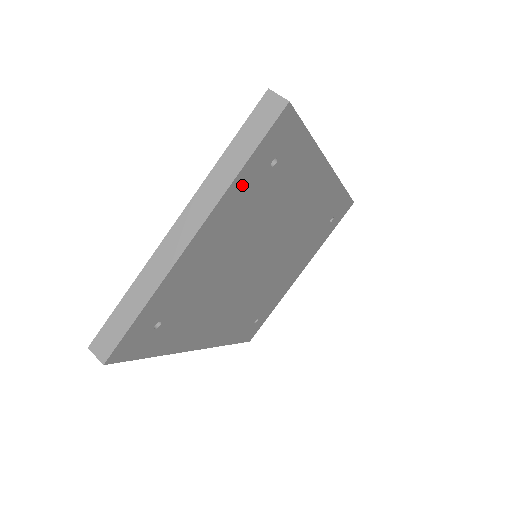
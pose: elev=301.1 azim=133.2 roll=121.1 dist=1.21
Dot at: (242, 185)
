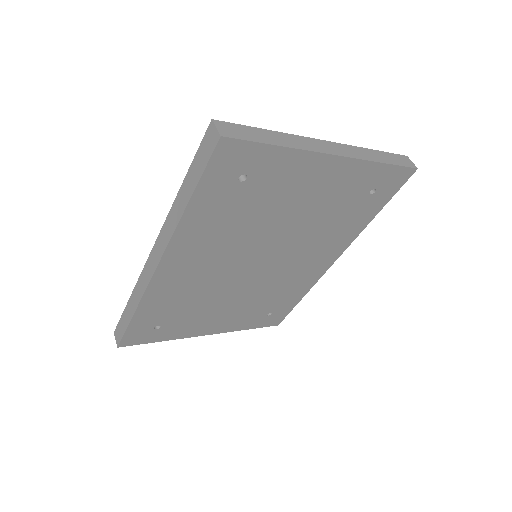
Dot at: (366, 173)
